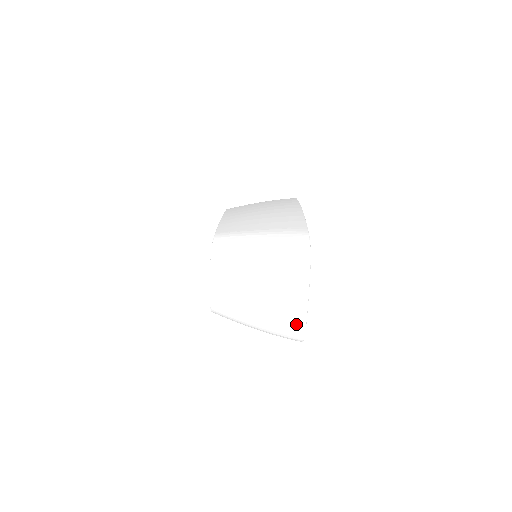
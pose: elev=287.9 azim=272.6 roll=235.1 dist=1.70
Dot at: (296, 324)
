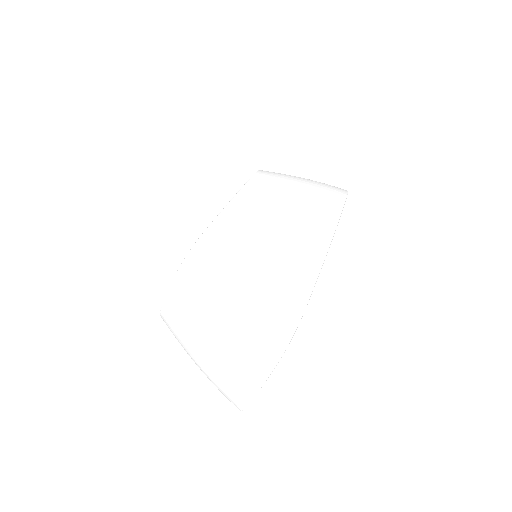
Dot at: (237, 398)
